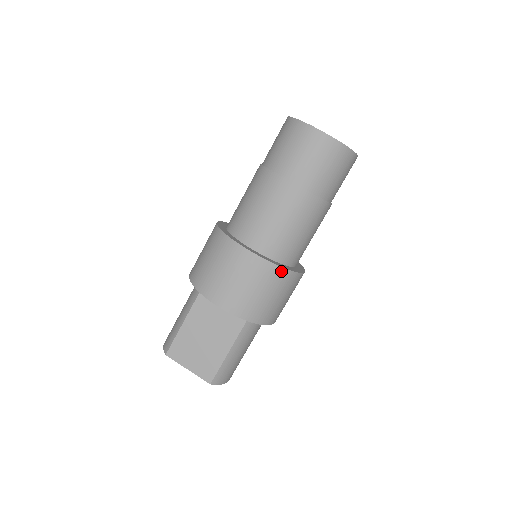
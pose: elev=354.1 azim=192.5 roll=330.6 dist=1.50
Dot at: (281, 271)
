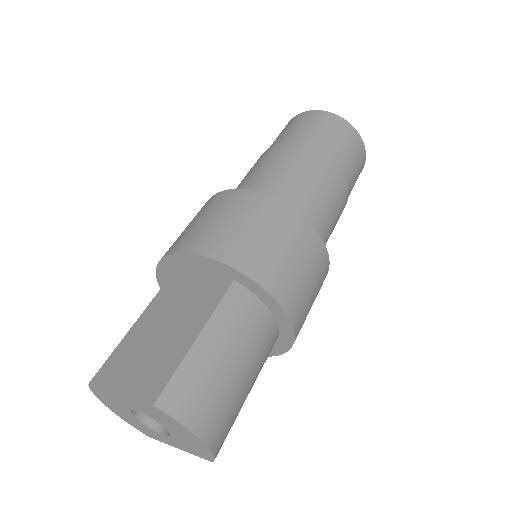
Dot at: (277, 204)
